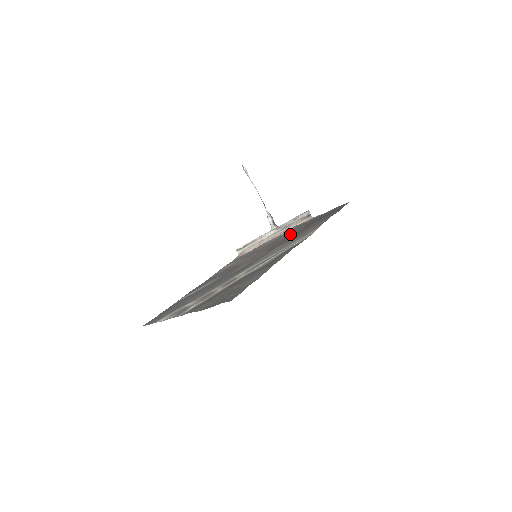
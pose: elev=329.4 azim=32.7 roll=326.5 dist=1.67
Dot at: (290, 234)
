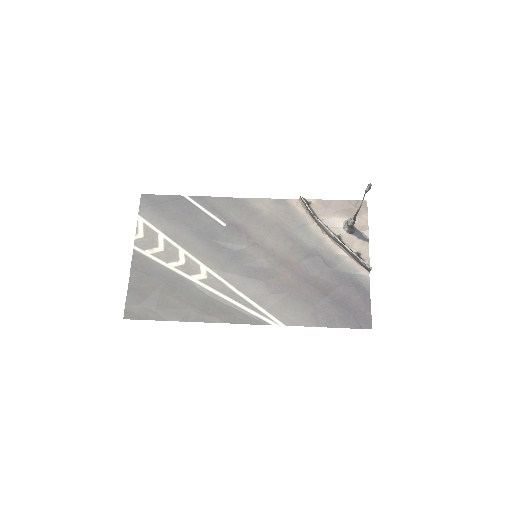
Dot at: (313, 270)
